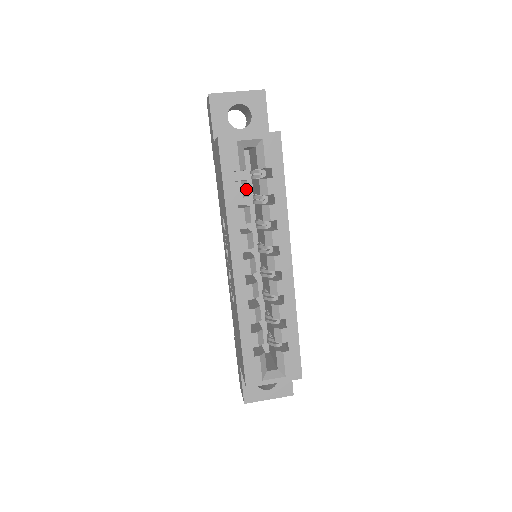
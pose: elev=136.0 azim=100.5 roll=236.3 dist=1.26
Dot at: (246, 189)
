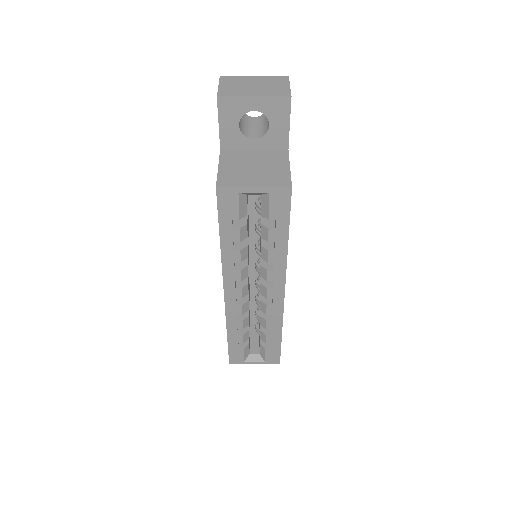
Dot at: (245, 232)
